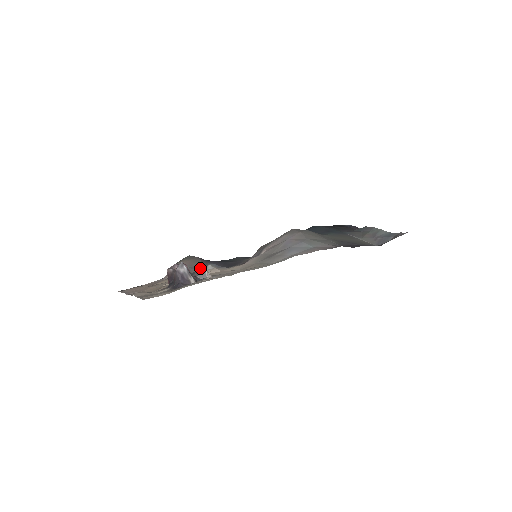
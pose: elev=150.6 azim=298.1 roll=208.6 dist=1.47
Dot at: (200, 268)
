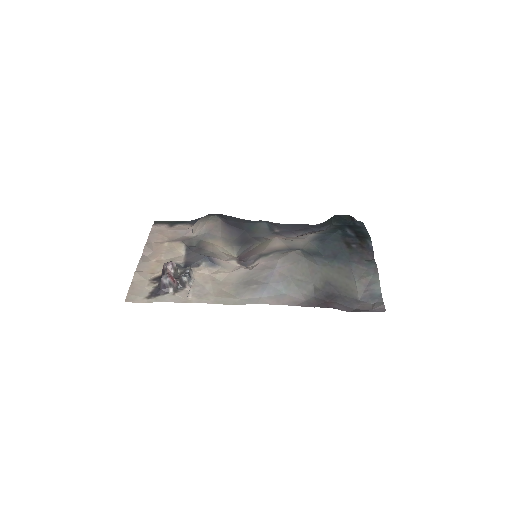
Dot at: (182, 280)
